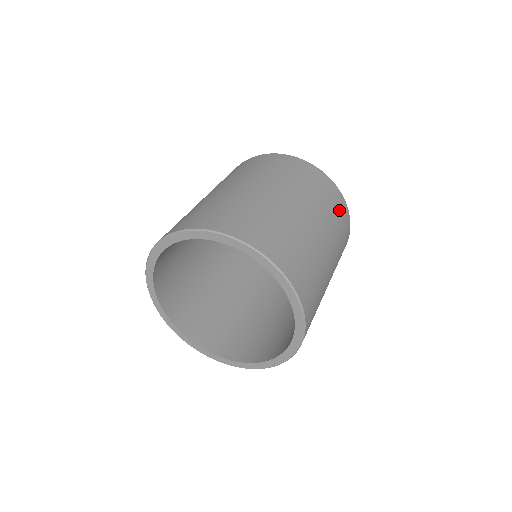
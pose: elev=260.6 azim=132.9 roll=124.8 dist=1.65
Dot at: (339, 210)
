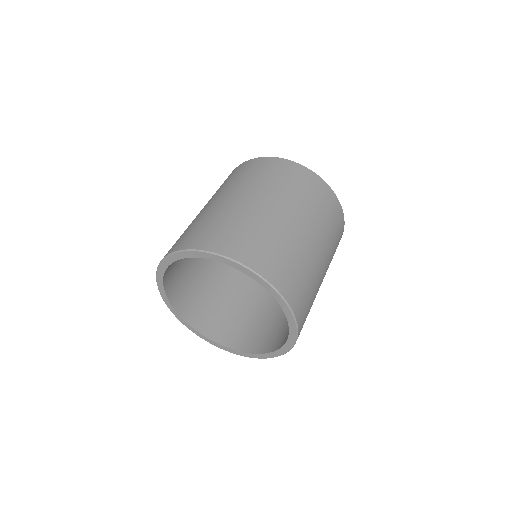
Dot at: (327, 203)
